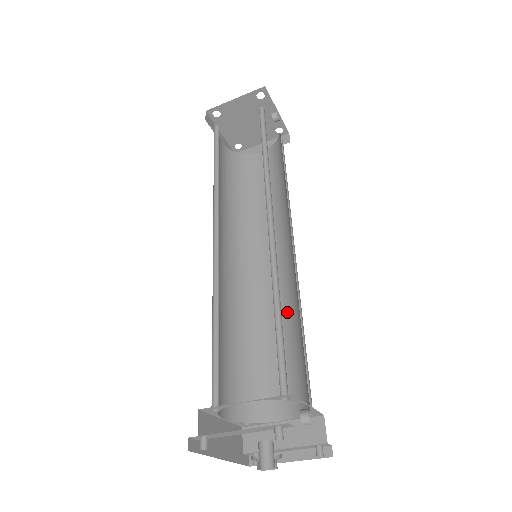
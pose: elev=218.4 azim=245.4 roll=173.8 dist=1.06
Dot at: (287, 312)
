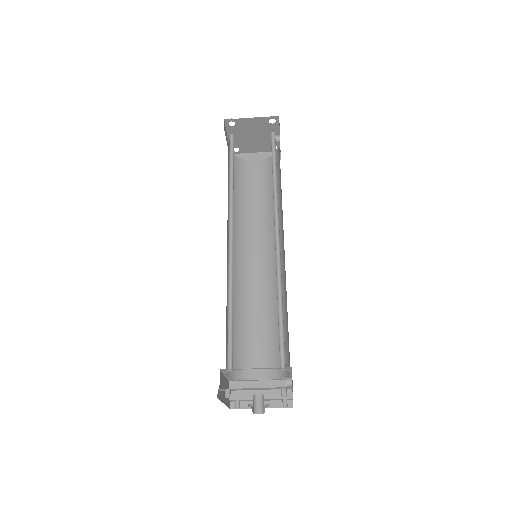
Dot at: (270, 301)
